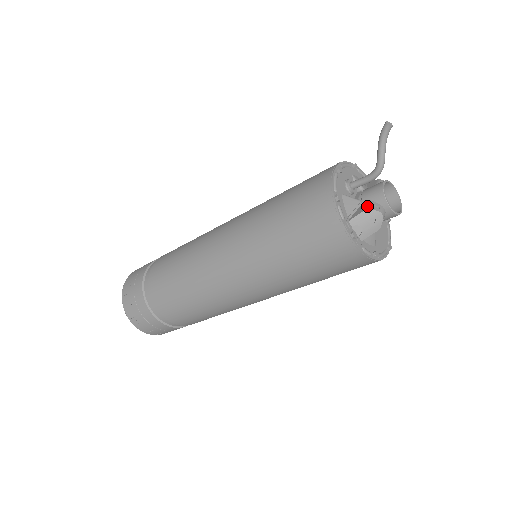
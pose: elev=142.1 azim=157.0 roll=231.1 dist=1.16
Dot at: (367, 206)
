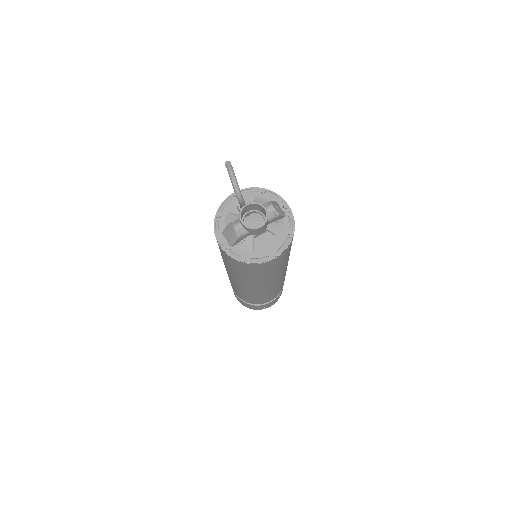
Dot at: (232, 222)
